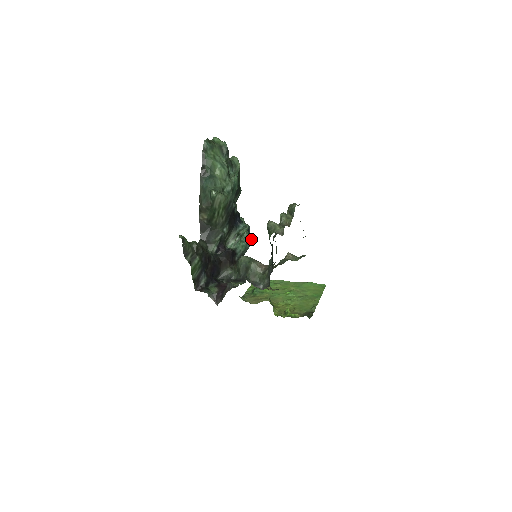
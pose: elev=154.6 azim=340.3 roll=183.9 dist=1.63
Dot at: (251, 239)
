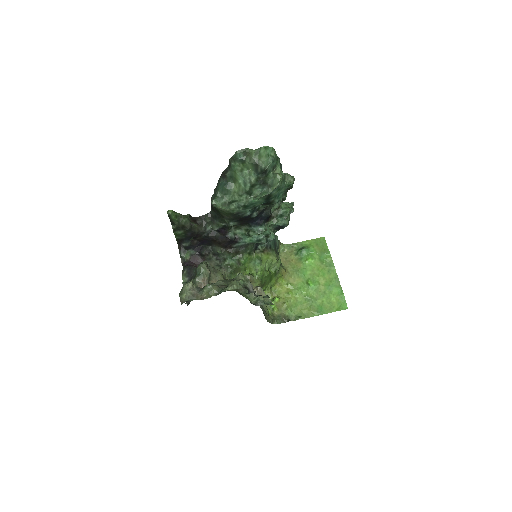
Dot at: (270, 238)
